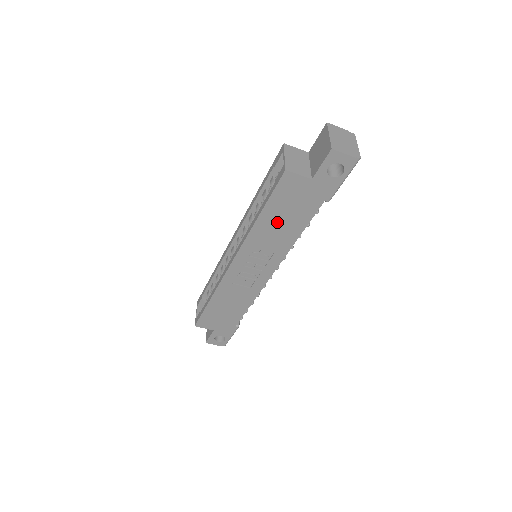
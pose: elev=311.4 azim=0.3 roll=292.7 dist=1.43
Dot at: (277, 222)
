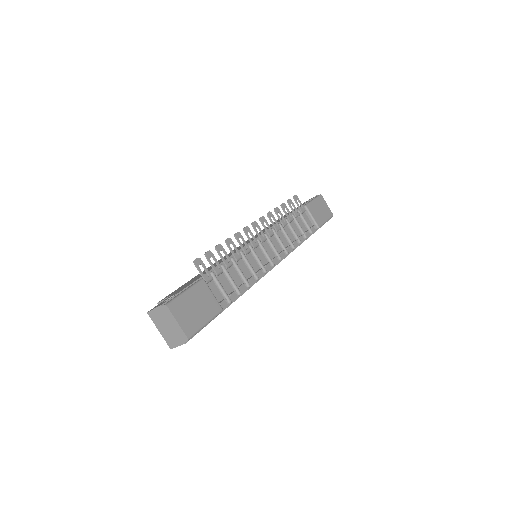
Dot at: occluded
